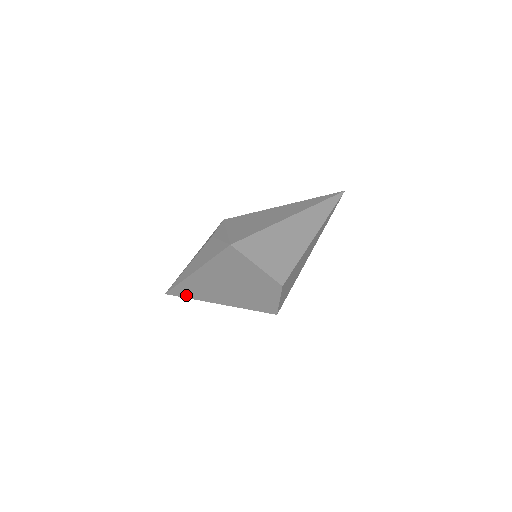
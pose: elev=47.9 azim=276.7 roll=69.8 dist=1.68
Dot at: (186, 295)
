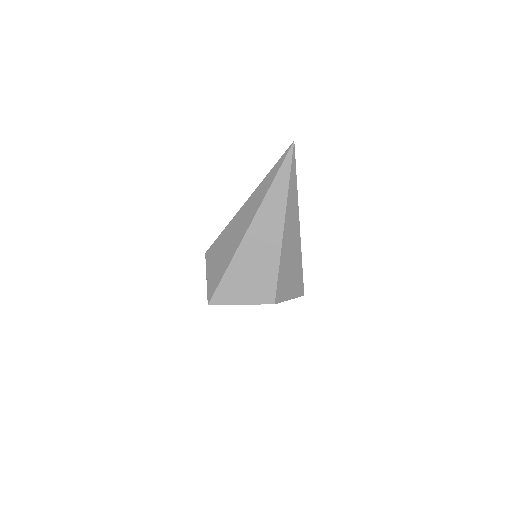
Dot at: occluded
